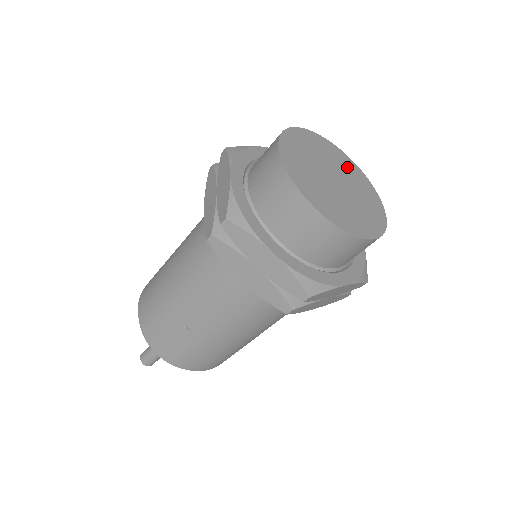
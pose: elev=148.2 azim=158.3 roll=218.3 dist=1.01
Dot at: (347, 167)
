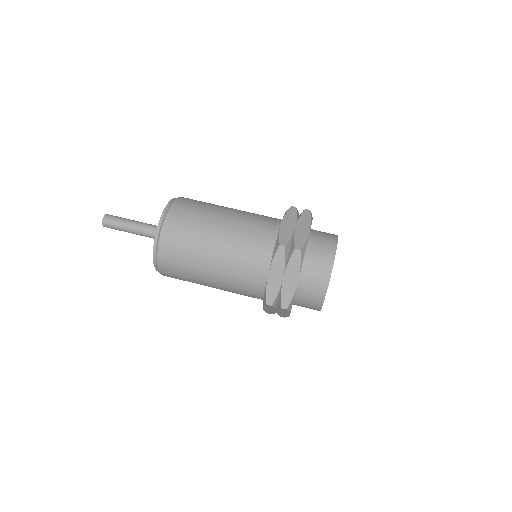
Dot at: occluded
